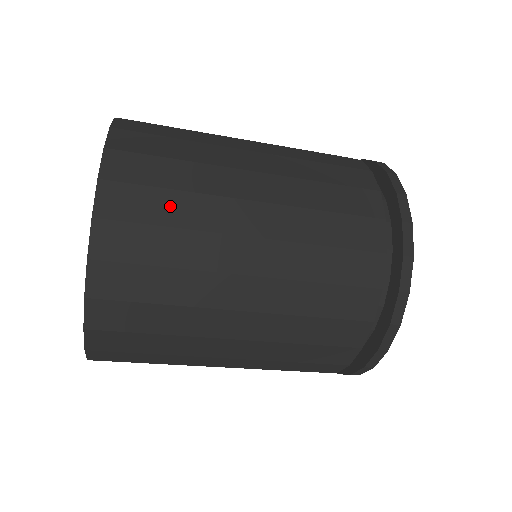
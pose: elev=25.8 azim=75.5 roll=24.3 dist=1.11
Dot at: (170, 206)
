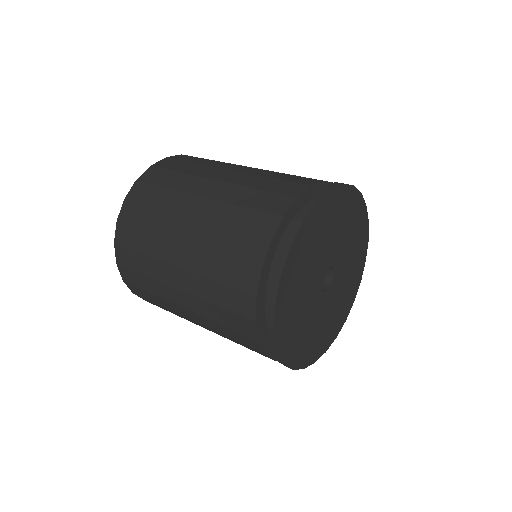
Dot at: (159, 196)
